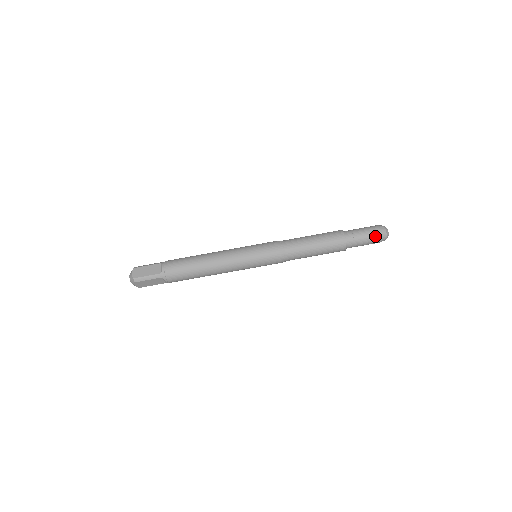
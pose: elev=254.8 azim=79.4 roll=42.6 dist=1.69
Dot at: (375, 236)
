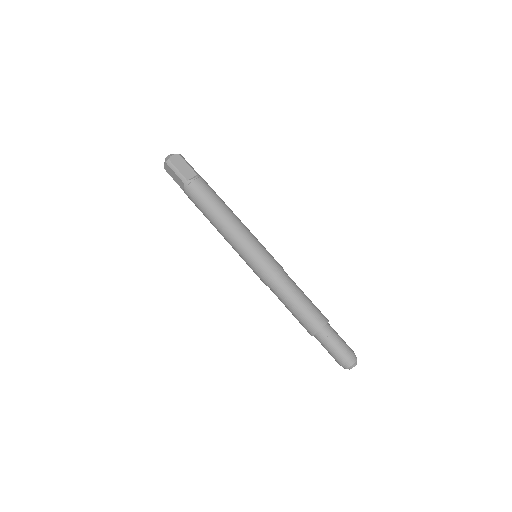
Dot at: (341, 356)
